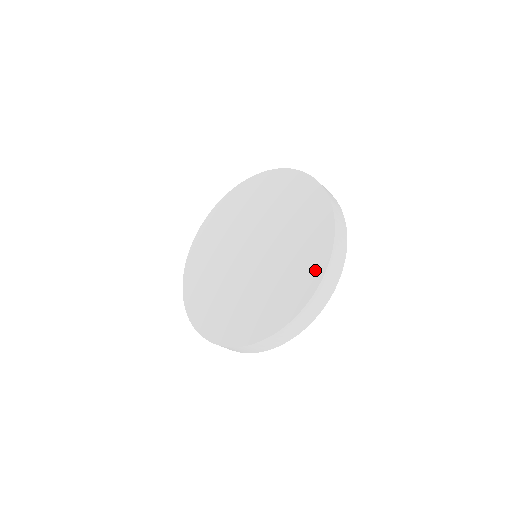
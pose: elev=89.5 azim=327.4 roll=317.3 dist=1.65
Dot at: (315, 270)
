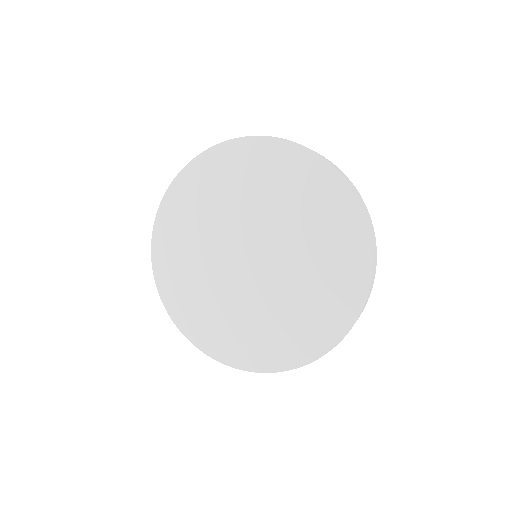
Dot at: (354, 290)
